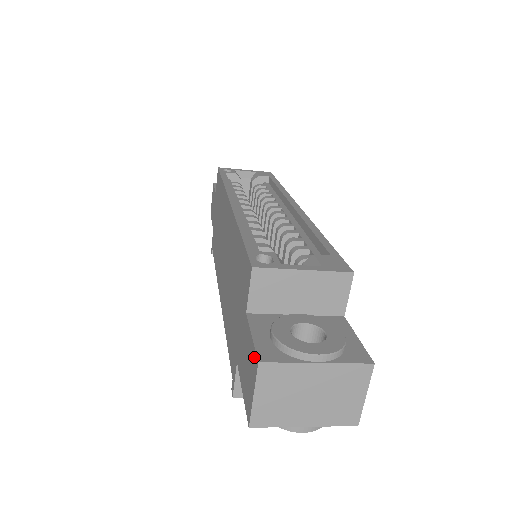
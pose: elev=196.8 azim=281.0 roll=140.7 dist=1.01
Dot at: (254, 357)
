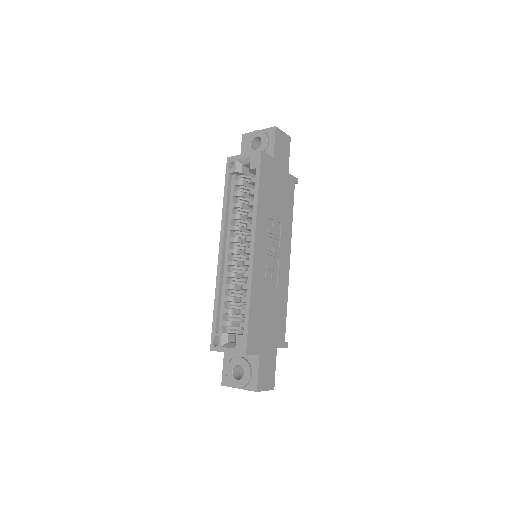
Dot at: (223, 378)
